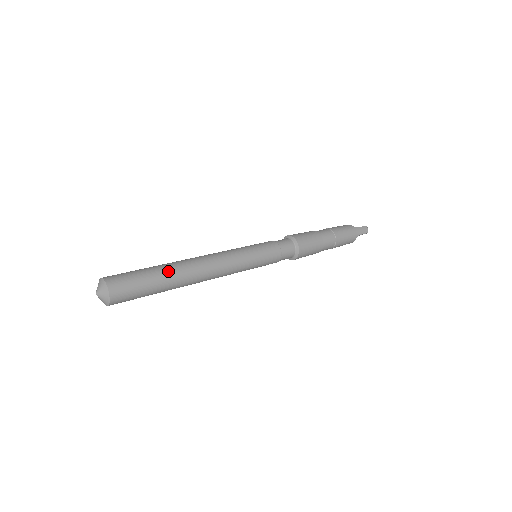
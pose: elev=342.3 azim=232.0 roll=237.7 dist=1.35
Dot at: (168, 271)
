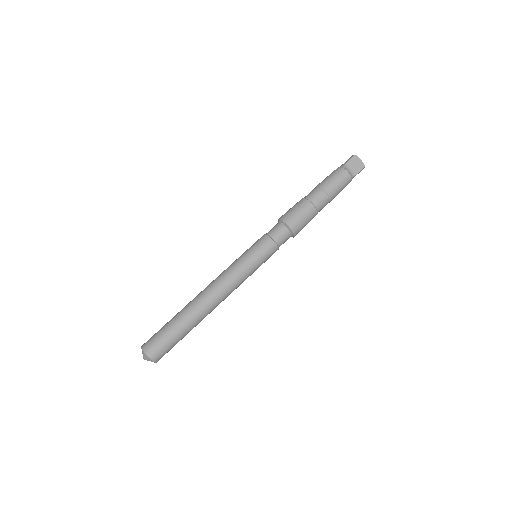
Dot at: occluded
